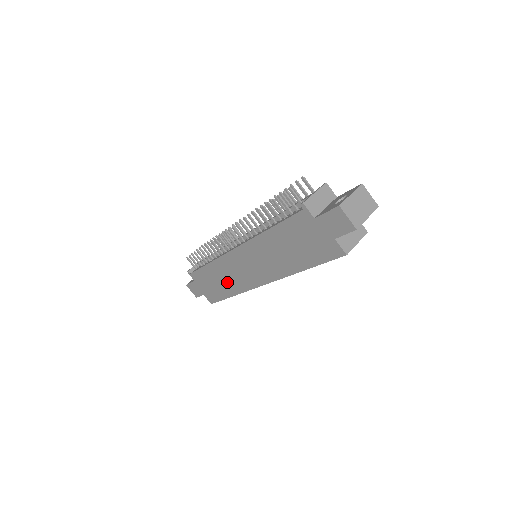
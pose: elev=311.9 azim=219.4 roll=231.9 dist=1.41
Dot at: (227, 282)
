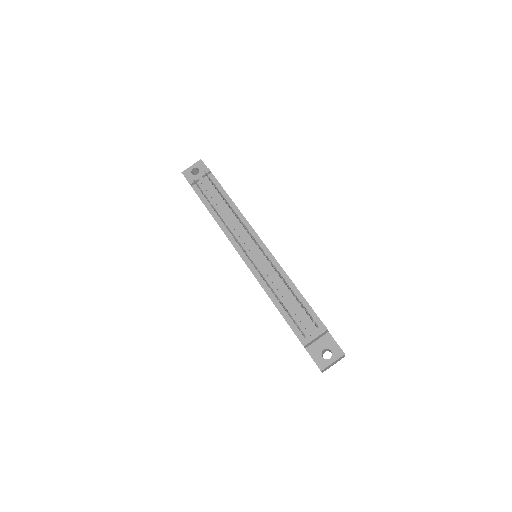
Dot at: occluded
